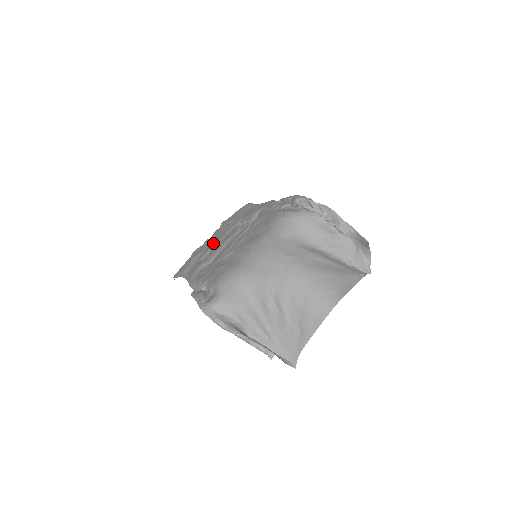
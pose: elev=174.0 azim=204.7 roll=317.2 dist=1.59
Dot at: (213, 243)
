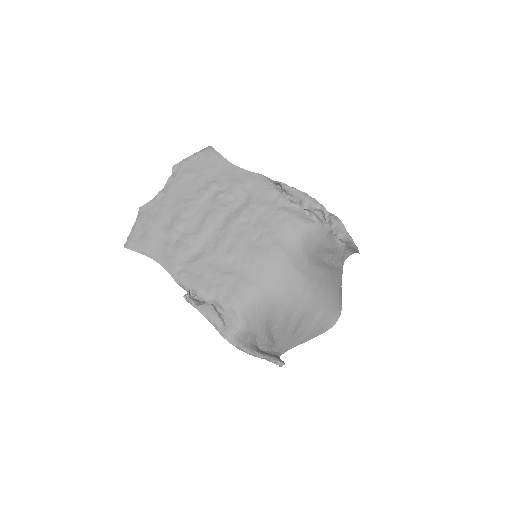
Dot at: (183, 212)
